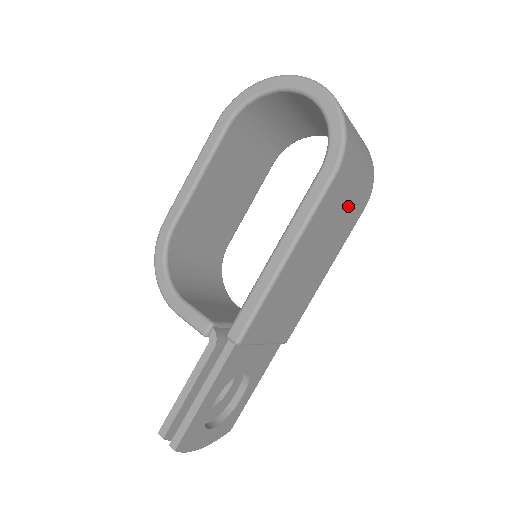
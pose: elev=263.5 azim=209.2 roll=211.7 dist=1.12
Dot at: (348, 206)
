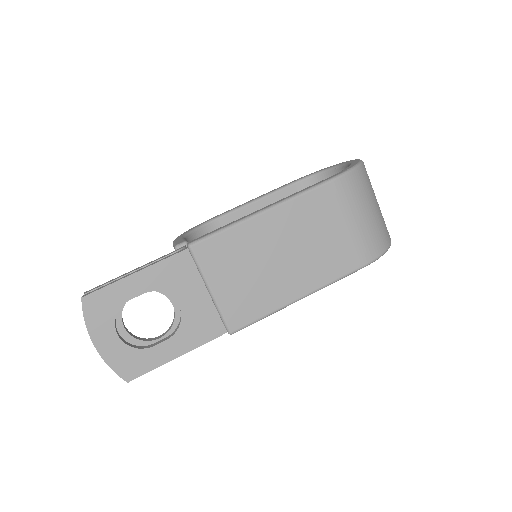
Dot at: (342, 235)
